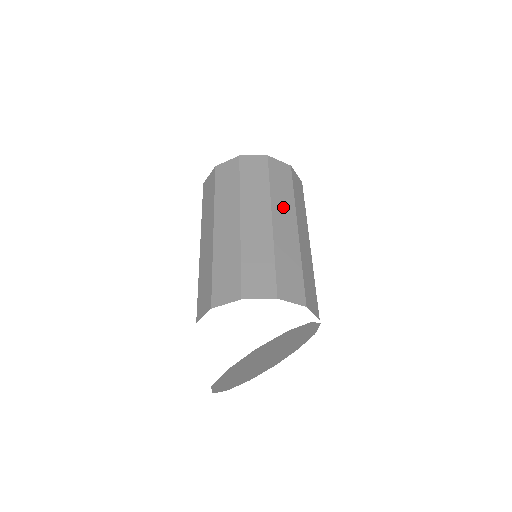
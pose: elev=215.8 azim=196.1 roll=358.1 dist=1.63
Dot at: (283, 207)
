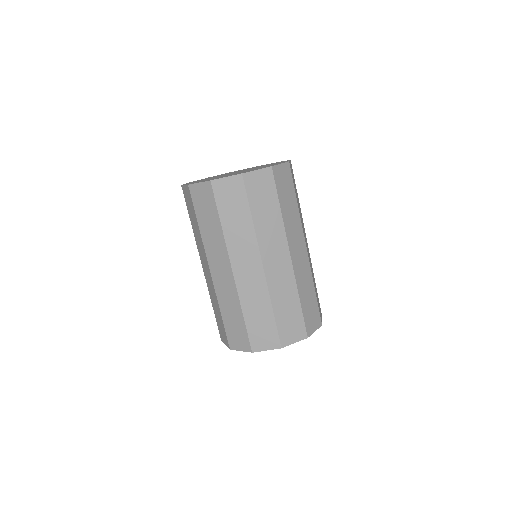
Dot at: occluded
